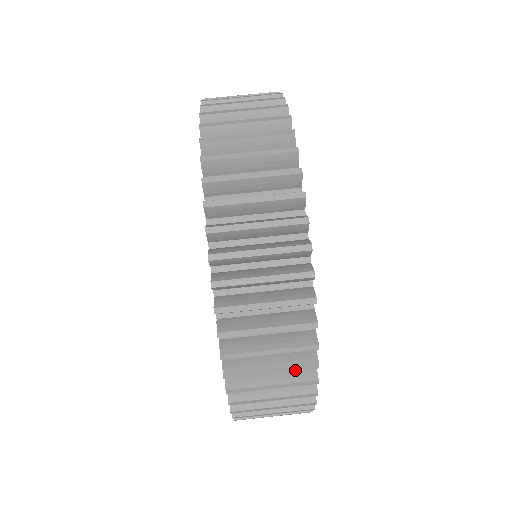
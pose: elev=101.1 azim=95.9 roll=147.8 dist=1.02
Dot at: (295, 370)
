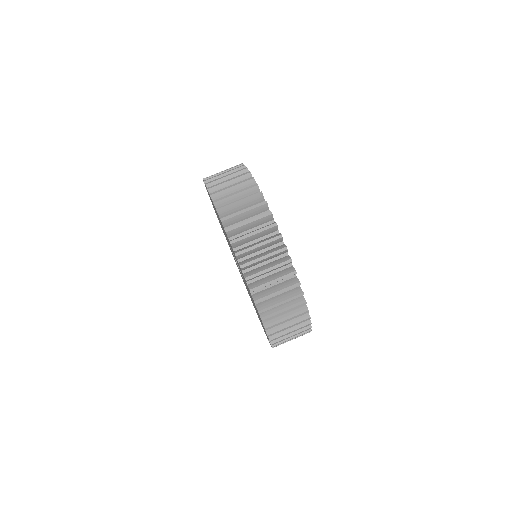
Dot at: (301, 328)
